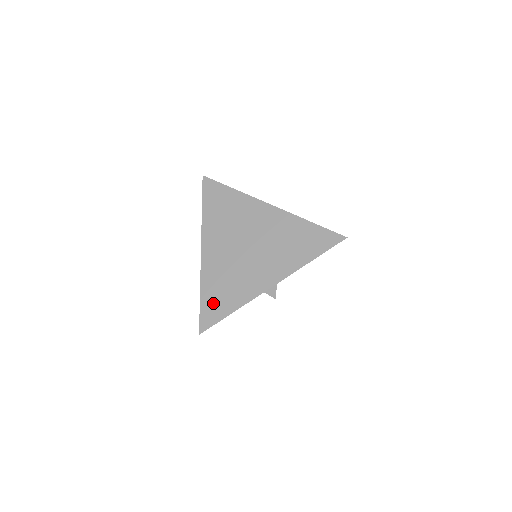
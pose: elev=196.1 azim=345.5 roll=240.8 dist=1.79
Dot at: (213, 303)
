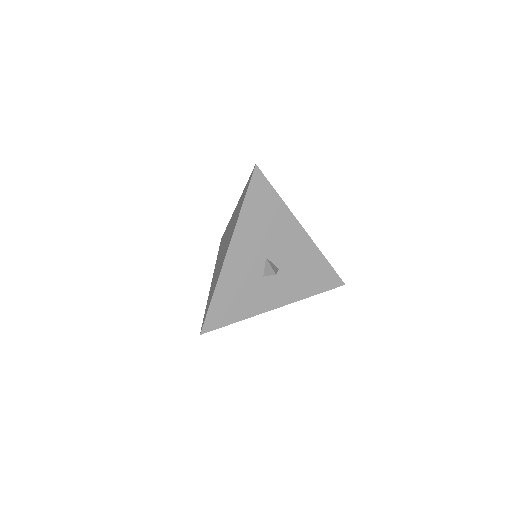
Dot at: (208, 304)
